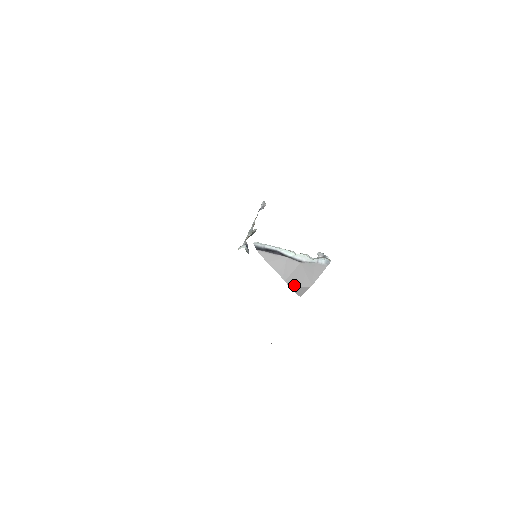
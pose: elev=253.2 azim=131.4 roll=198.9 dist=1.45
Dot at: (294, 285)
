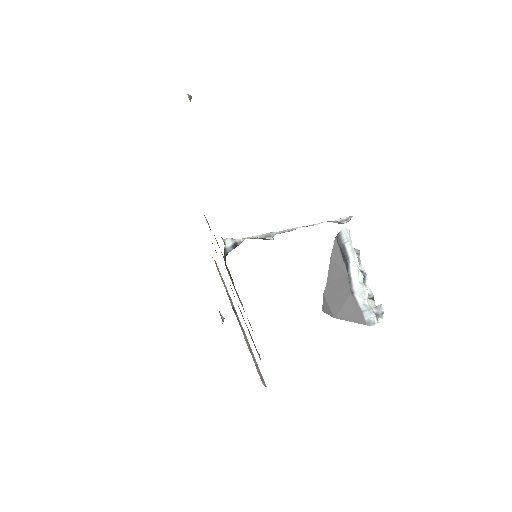
Dot at: (327, 298)
